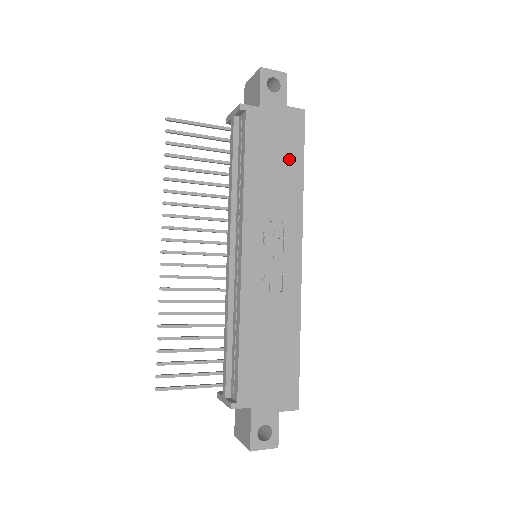
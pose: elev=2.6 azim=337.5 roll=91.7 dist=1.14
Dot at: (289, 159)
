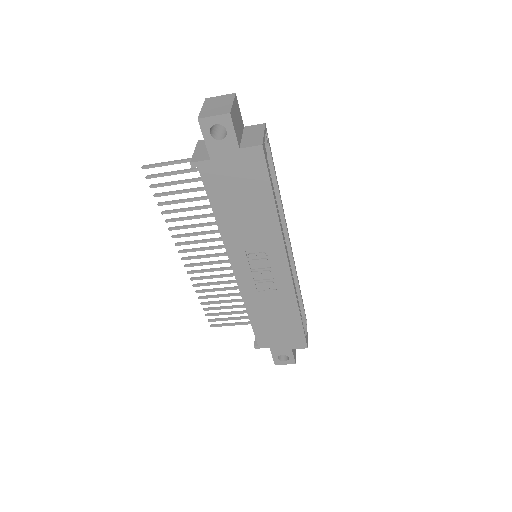
Dot at: (256, 197)
